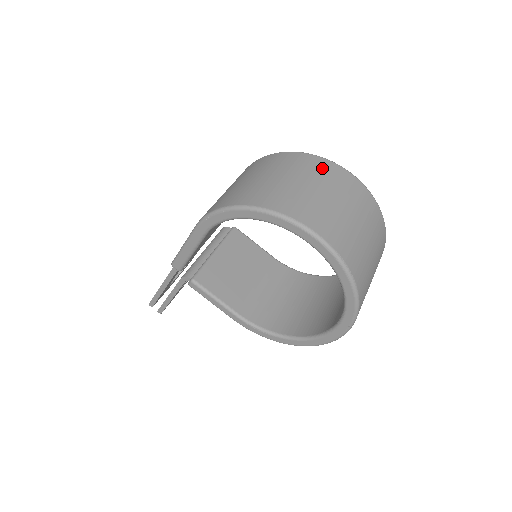
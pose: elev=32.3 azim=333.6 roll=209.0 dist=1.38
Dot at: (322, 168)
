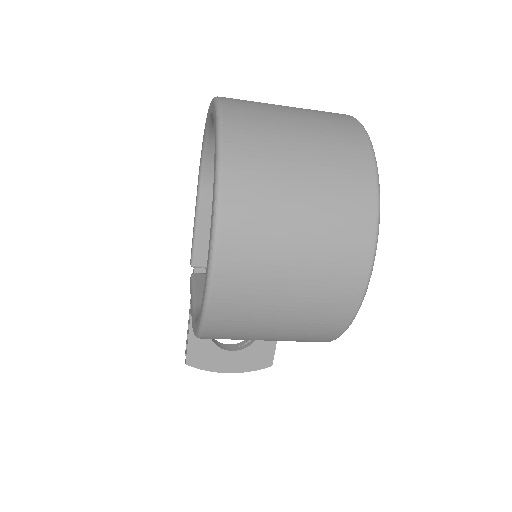
Dot at: occluded
